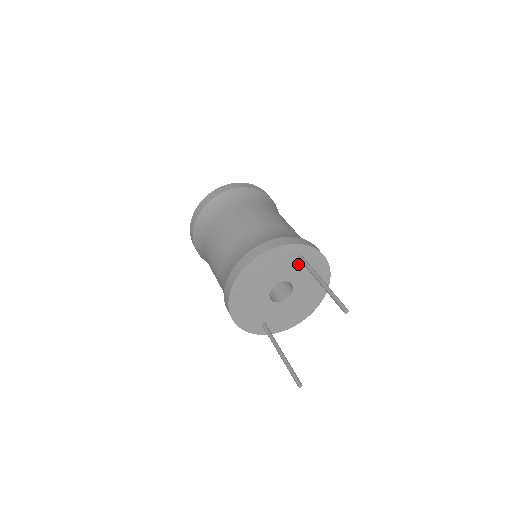
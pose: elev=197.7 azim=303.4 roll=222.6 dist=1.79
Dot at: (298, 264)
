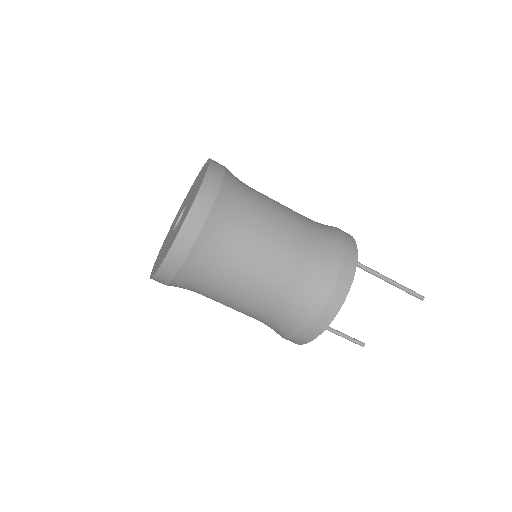
Dot at: occluded
